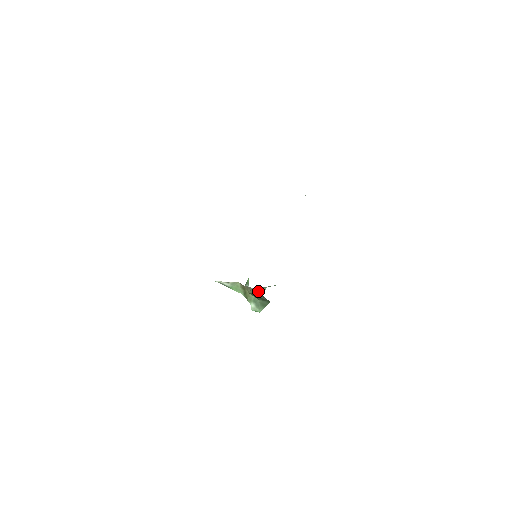
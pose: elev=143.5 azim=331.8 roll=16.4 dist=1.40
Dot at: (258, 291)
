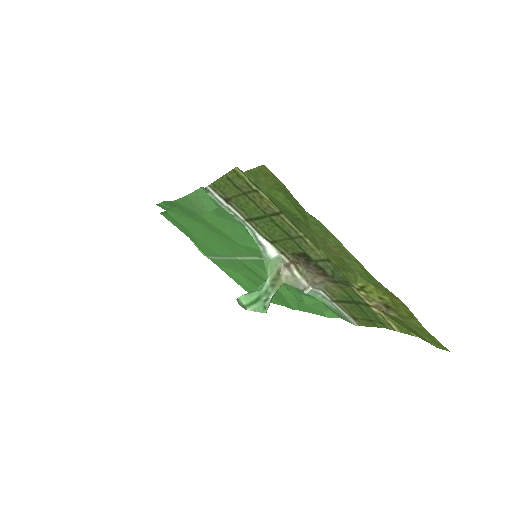
Dot at: (305, 287)
